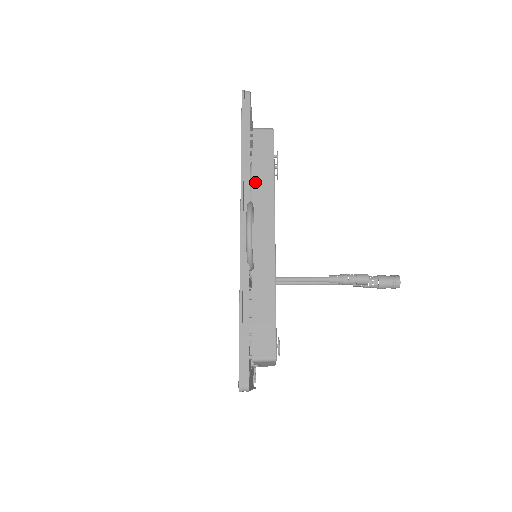
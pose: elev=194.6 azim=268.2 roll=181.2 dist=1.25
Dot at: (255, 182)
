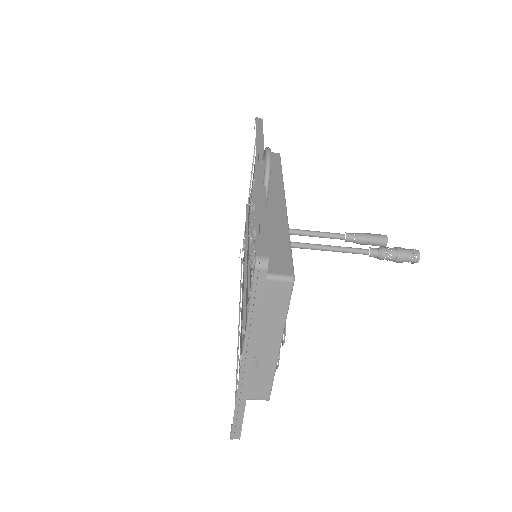
Dot at: occluded
